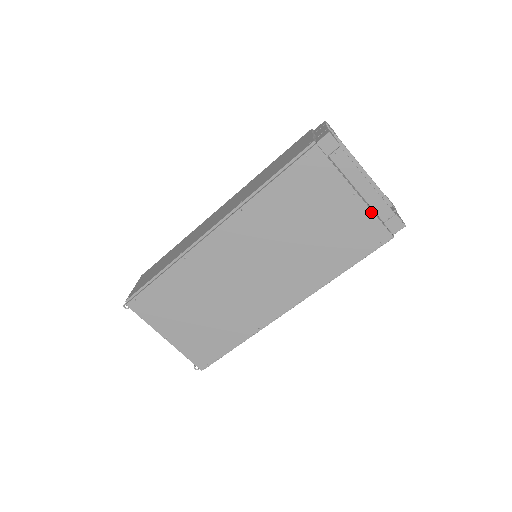
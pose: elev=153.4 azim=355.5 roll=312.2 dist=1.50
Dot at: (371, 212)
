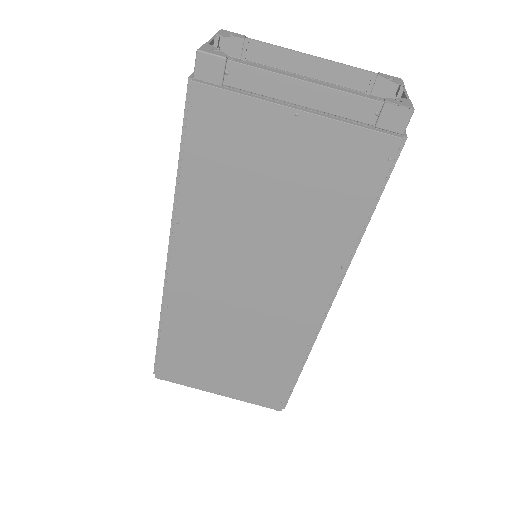
Dot at: (341, 124)
